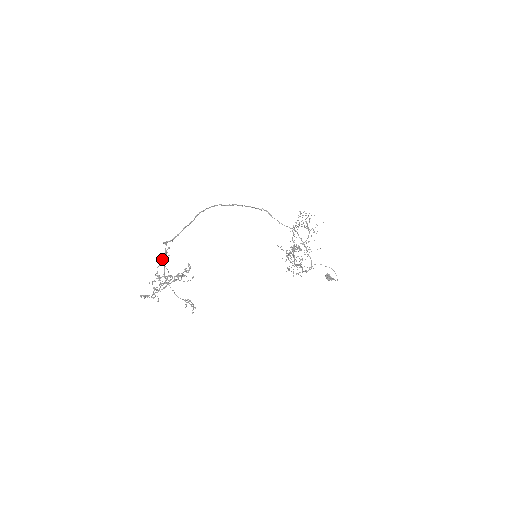
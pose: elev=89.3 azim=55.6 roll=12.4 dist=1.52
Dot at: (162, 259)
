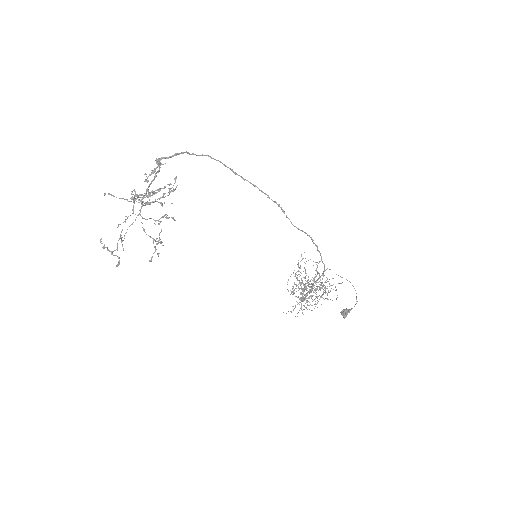
Dot at: (148, 176)
